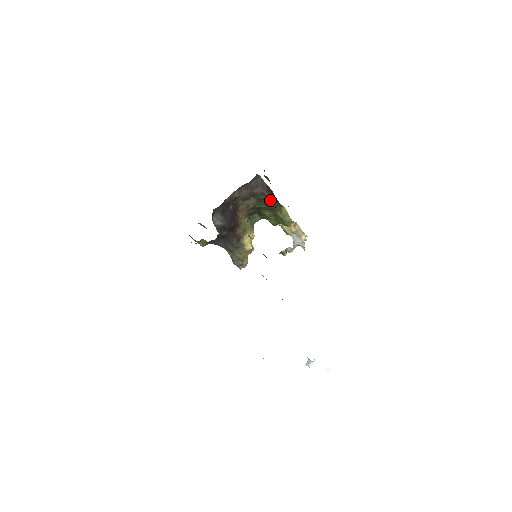
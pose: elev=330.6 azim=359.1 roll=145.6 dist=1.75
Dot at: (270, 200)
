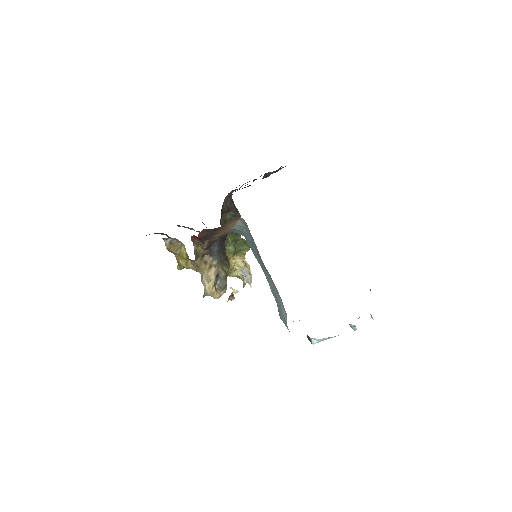
Dot at: occluded
